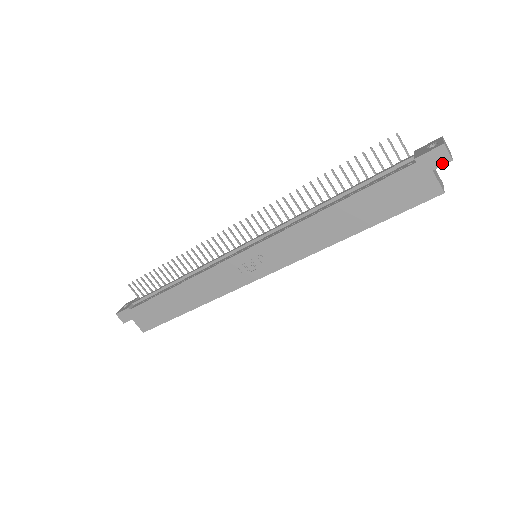
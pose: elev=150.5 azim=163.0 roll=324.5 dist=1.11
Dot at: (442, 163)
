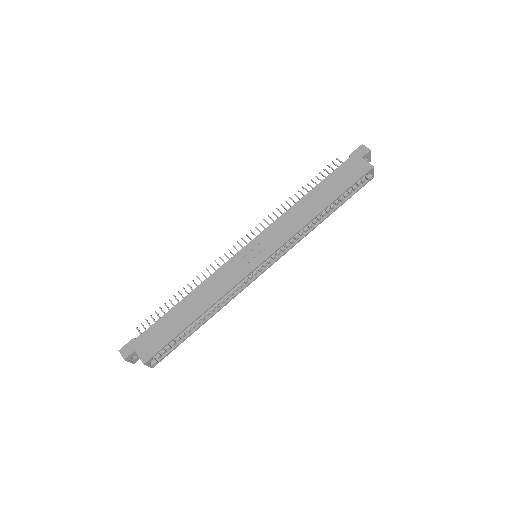
Dot at: (365, 153)
